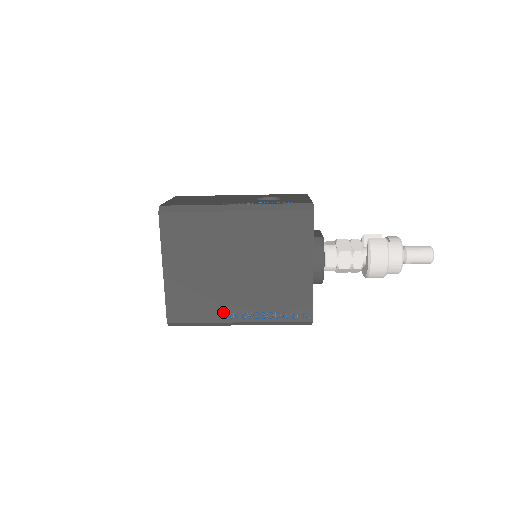
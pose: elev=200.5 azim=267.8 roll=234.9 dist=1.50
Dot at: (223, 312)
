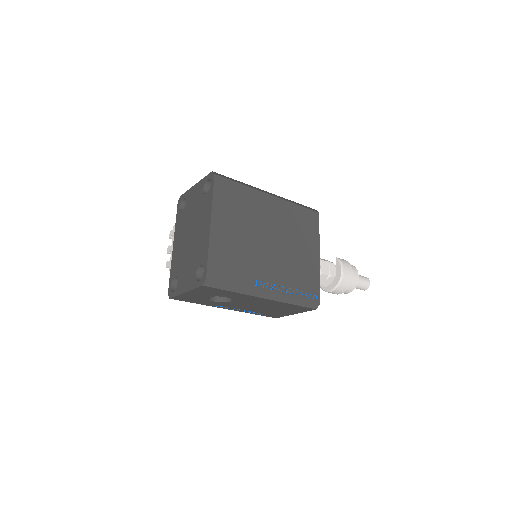
Dot at: (256, 279)
